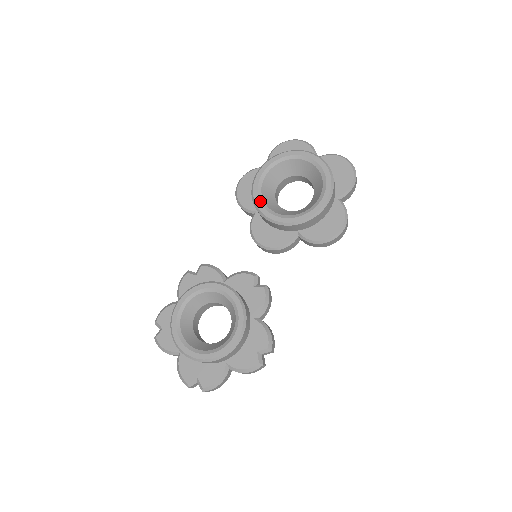
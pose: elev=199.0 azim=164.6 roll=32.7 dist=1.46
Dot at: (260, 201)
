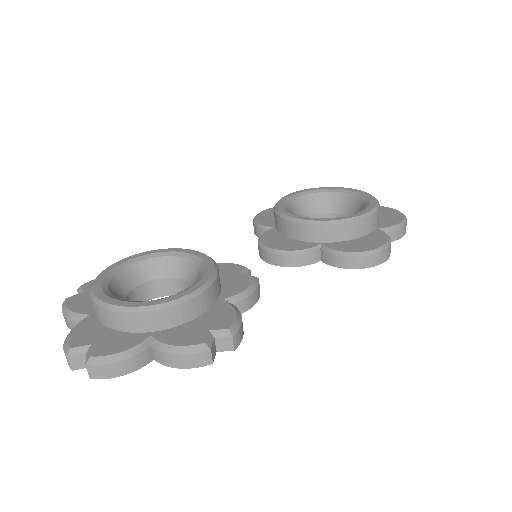
Dot at: (283, 207)
